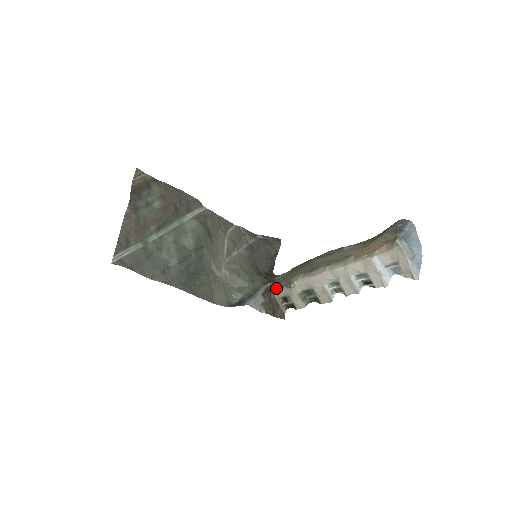
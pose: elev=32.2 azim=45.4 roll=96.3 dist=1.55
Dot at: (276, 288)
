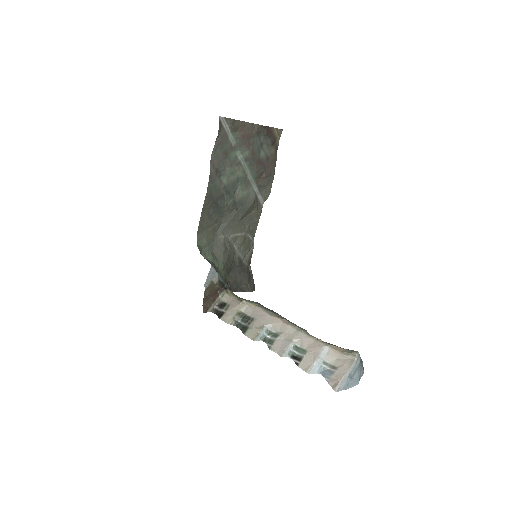
Dot at: (229, 291)
